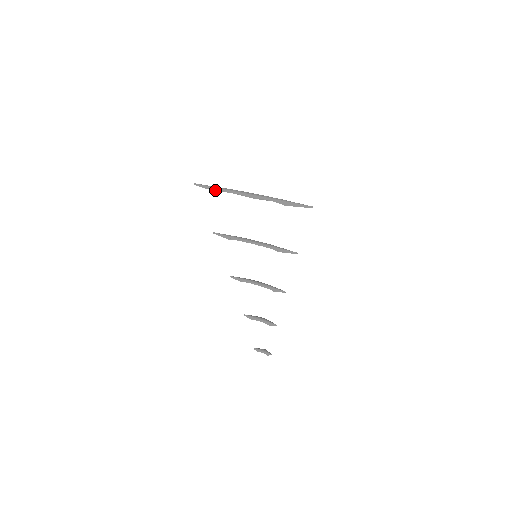
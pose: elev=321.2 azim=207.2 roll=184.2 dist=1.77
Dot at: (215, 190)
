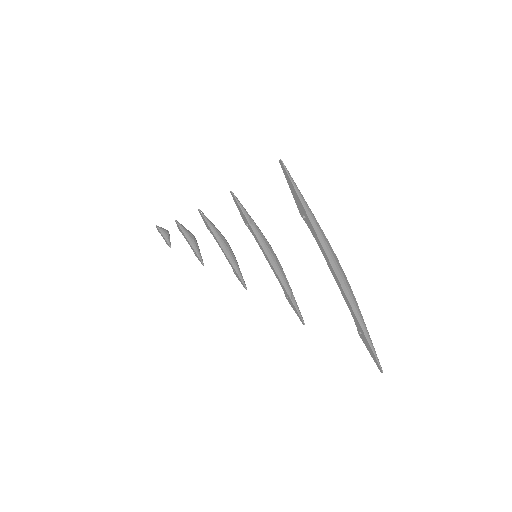
Dot at: (301, 211)
